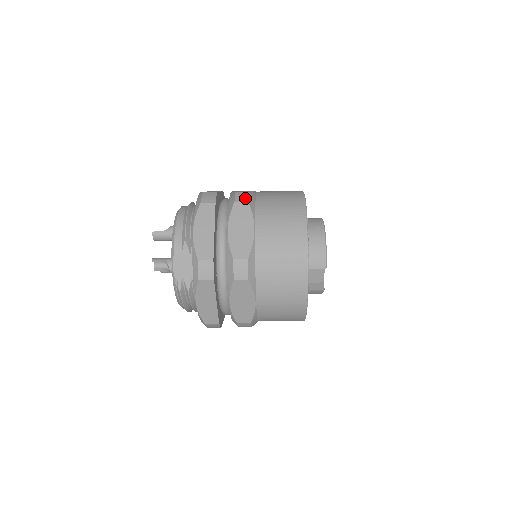
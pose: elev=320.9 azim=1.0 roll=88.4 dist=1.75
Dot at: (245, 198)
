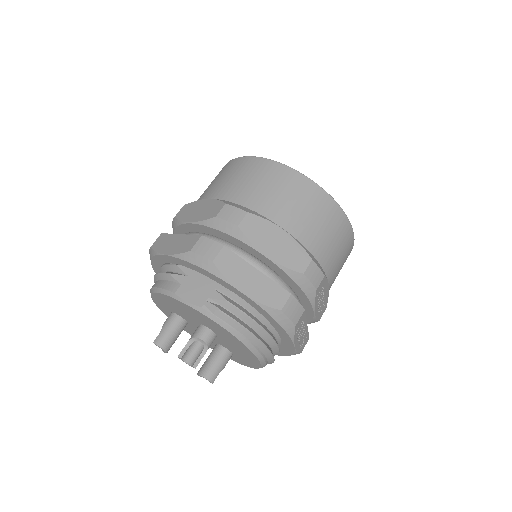
Dot at: occluded
